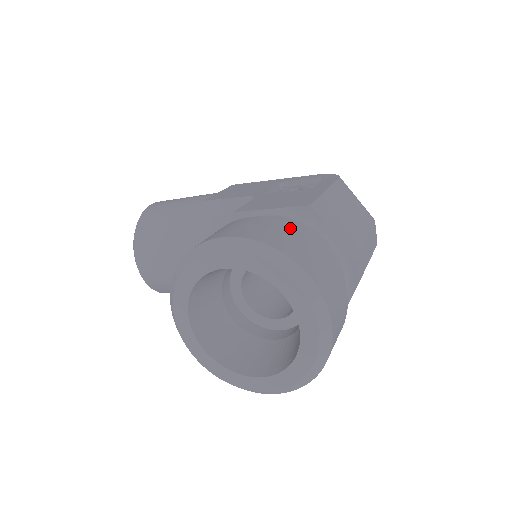
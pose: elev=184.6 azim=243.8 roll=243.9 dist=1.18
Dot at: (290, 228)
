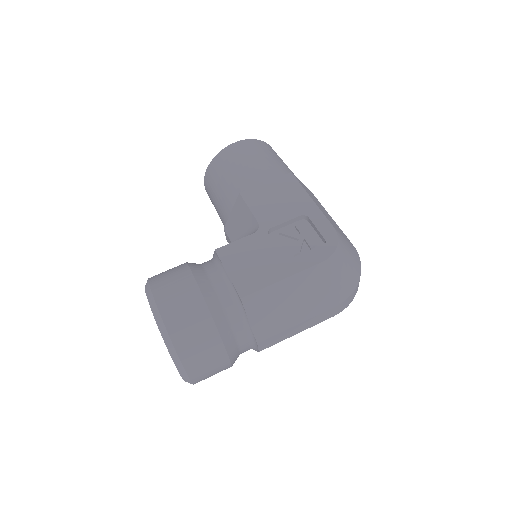
Dot at: (202, 316)
